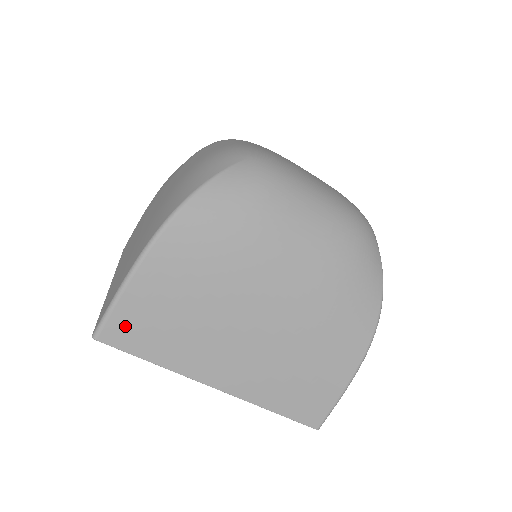
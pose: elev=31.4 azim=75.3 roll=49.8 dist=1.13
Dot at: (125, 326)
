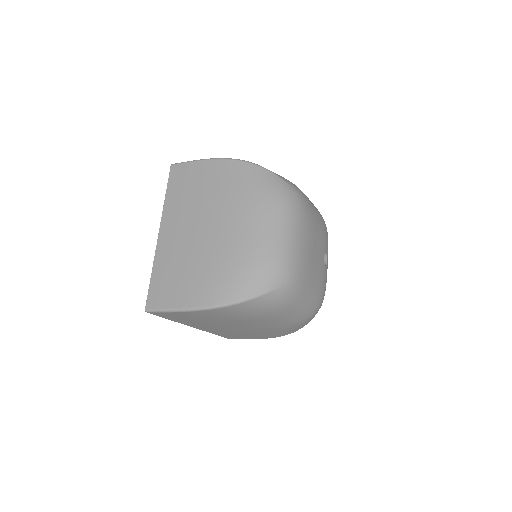
Dot at: (166, 315)
